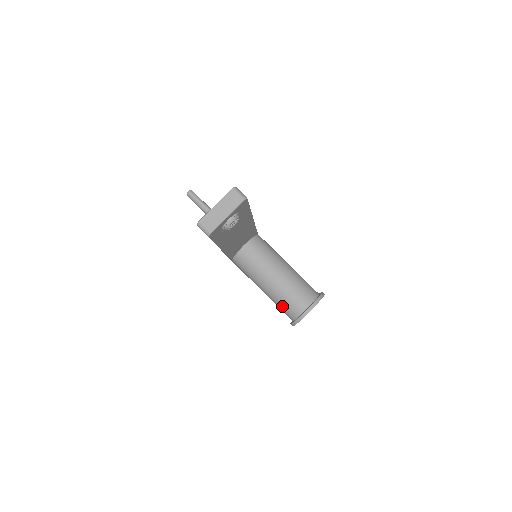
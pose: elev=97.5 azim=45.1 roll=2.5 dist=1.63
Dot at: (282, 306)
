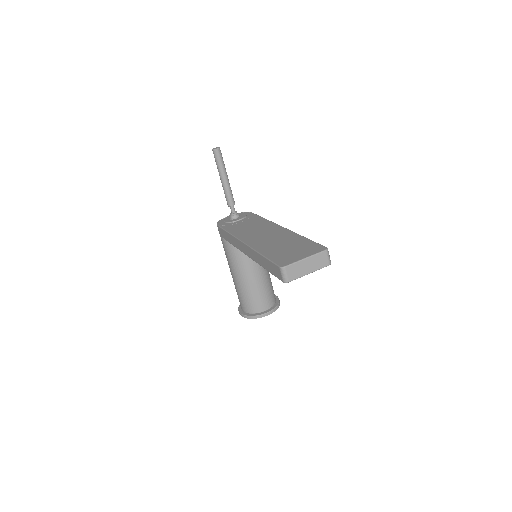
Dot at: (245, 299)
